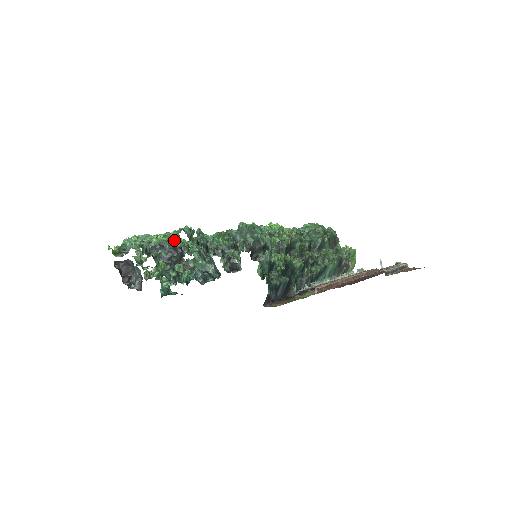
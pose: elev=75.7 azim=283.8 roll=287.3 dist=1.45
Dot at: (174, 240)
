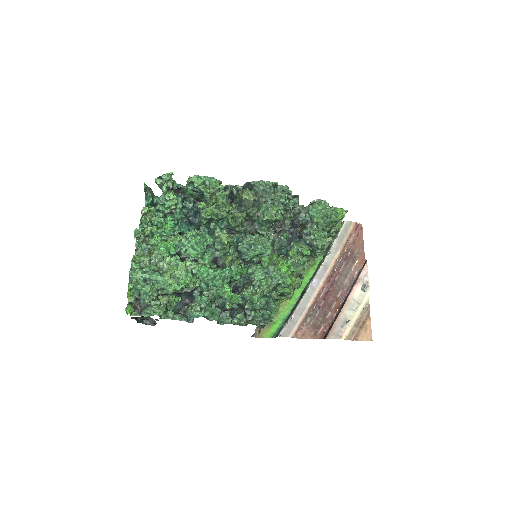
Dot at: (187, 287)
